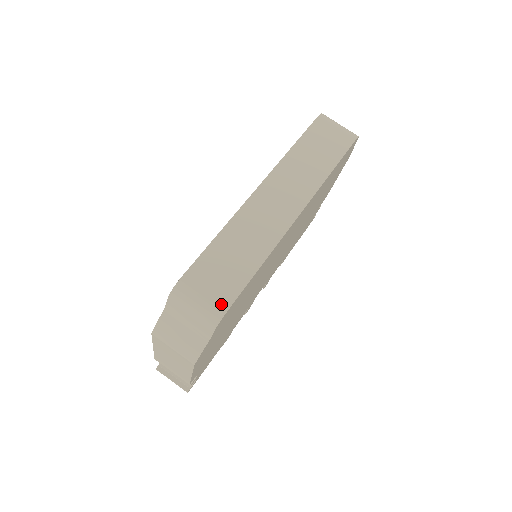
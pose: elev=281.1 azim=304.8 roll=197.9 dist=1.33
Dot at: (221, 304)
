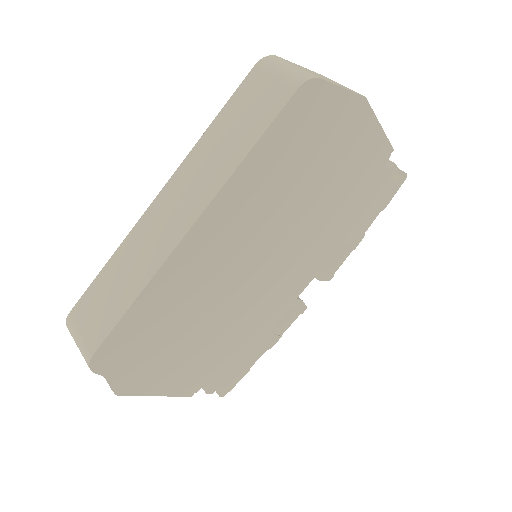
Dot at: (90, 346)
